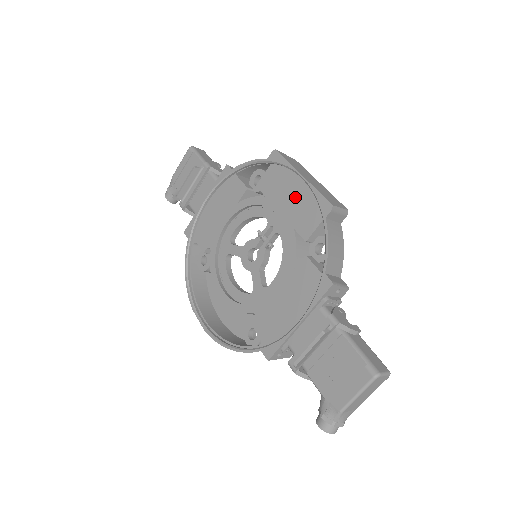
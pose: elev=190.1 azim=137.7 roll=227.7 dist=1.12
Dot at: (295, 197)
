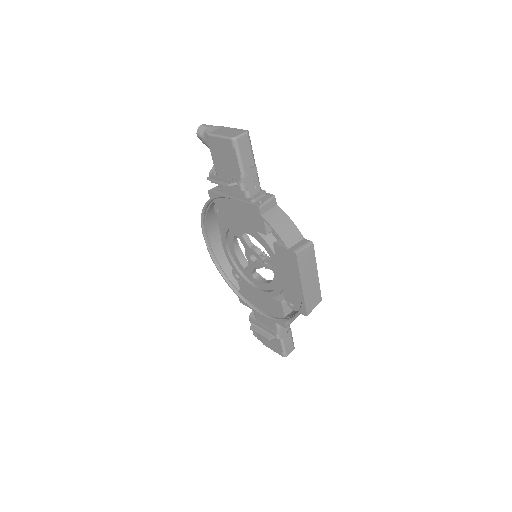
Dot at: (292, 282)
